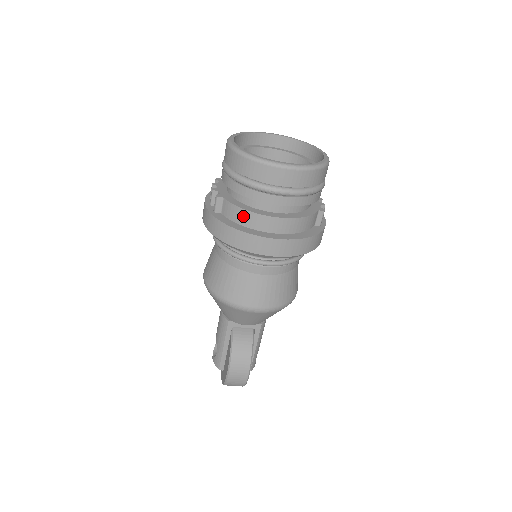
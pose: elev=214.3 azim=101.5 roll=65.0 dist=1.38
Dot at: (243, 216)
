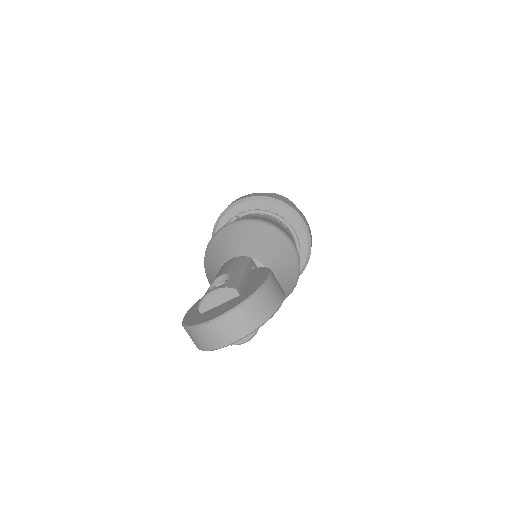
Dot at: occluded
